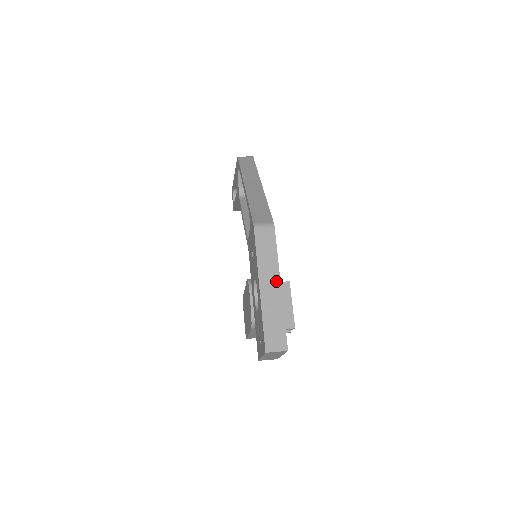
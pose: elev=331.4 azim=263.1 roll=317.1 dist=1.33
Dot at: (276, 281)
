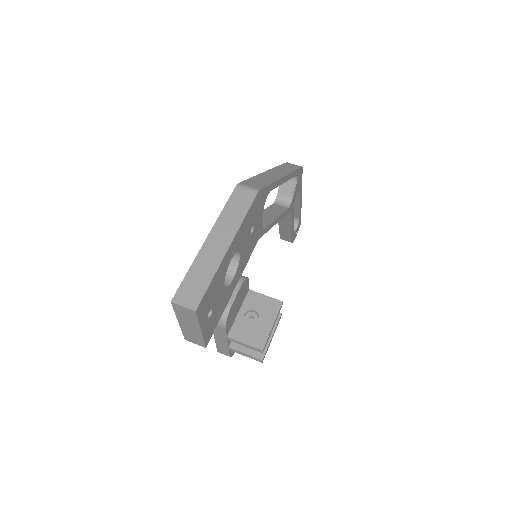
Dot at: (227, 240)
